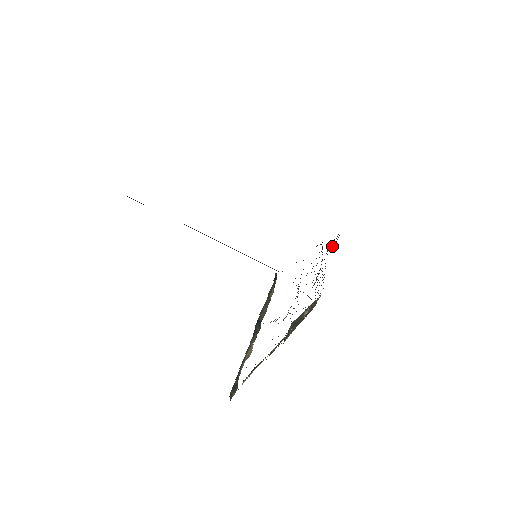
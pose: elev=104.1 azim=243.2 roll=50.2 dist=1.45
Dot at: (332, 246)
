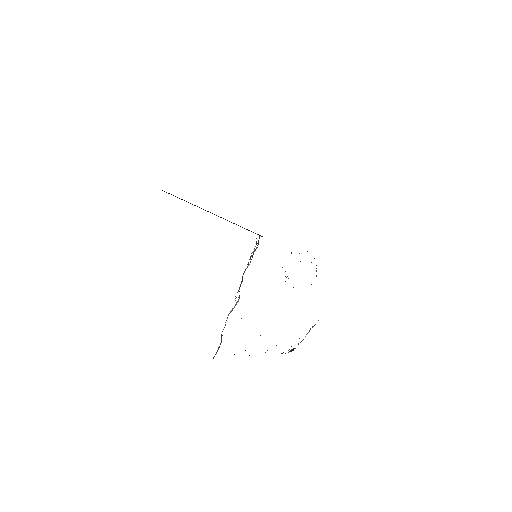
Dot at: occluded
